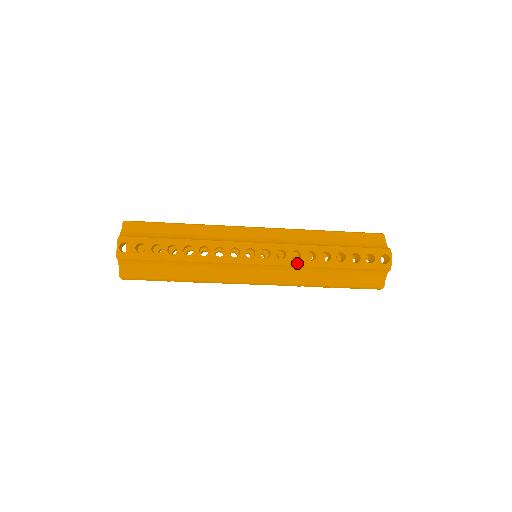
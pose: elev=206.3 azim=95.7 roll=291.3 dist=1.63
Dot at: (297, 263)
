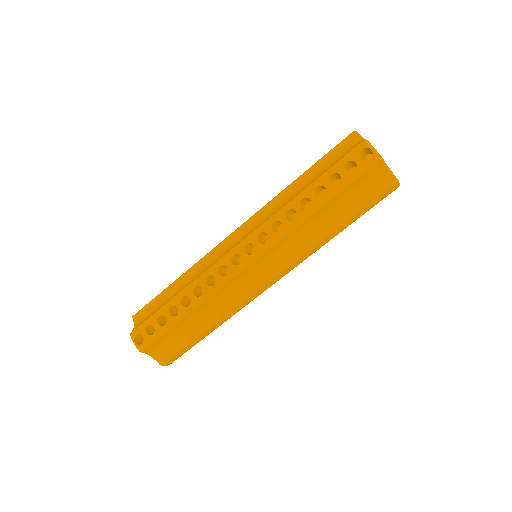
Dot at: (267, 204)
